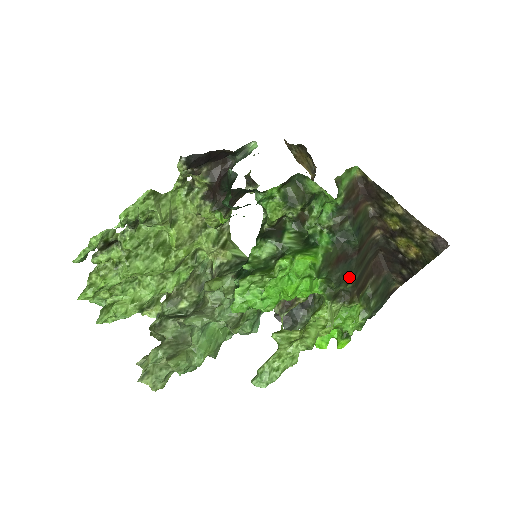
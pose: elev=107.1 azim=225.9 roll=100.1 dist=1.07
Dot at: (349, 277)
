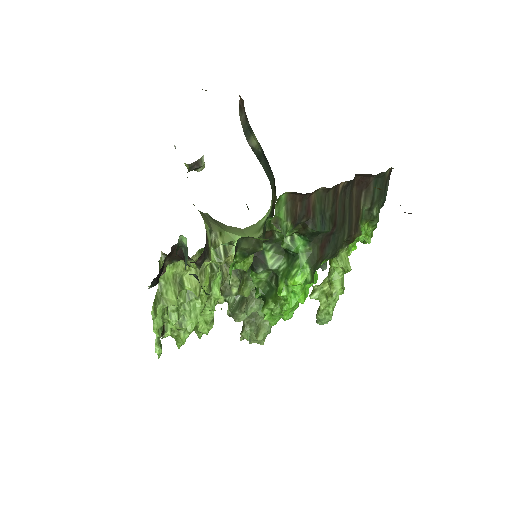
Dot at: (340, 242)
